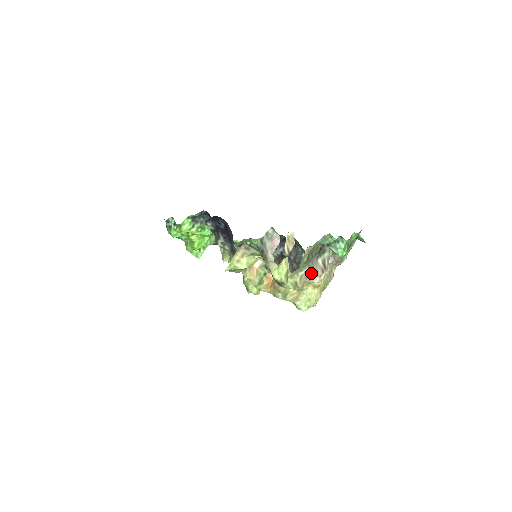
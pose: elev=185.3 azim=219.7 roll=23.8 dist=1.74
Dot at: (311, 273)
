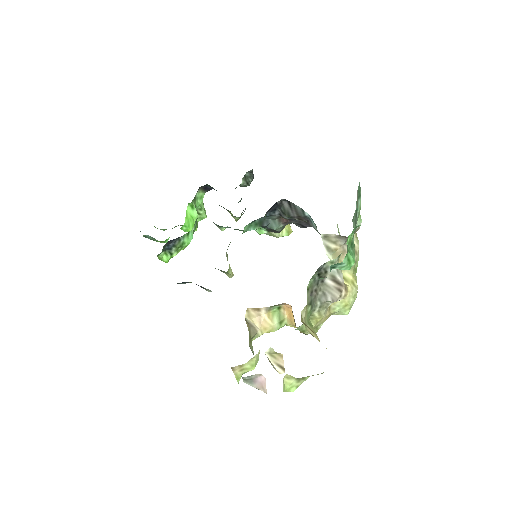
Dot at: (327, 301)
